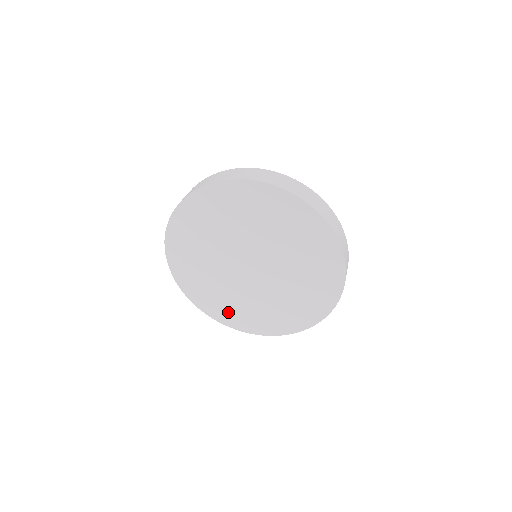
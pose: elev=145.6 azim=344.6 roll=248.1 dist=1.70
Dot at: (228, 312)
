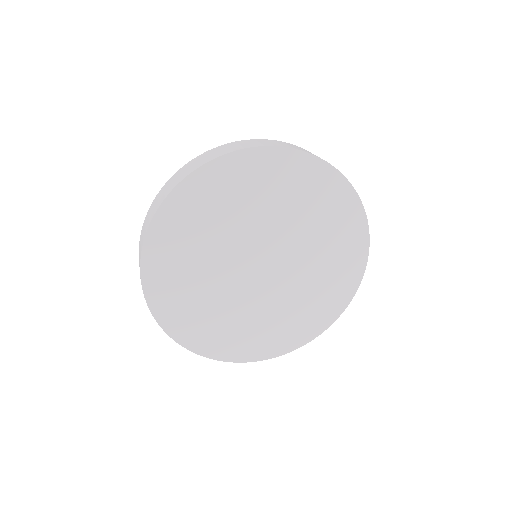
Dot at: (308, 321)
